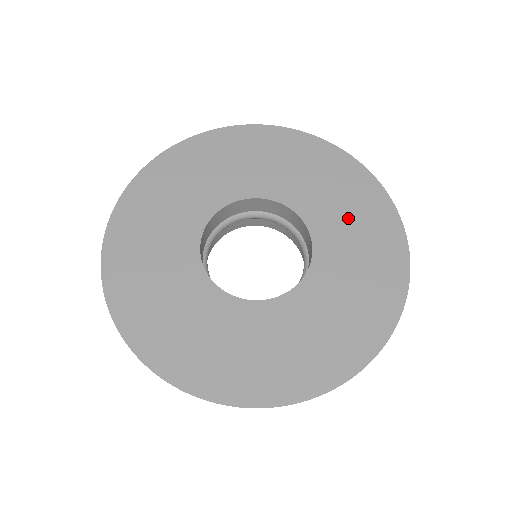
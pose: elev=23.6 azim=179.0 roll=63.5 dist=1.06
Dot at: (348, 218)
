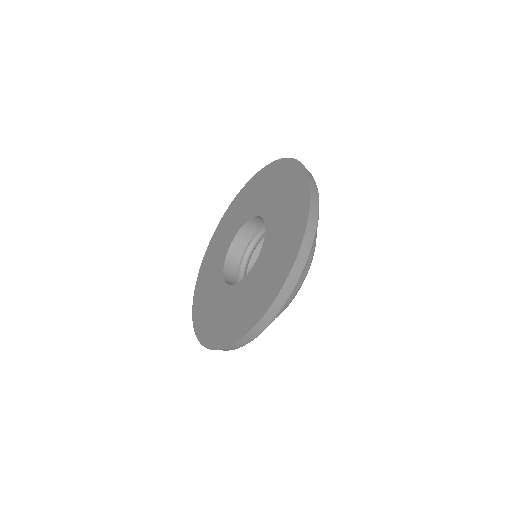
Dot at: (282, 197)
